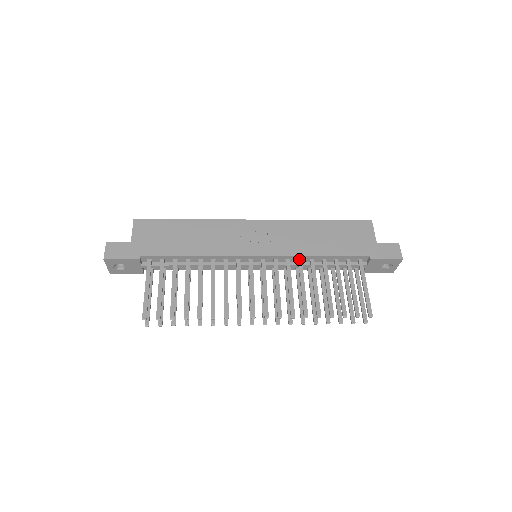
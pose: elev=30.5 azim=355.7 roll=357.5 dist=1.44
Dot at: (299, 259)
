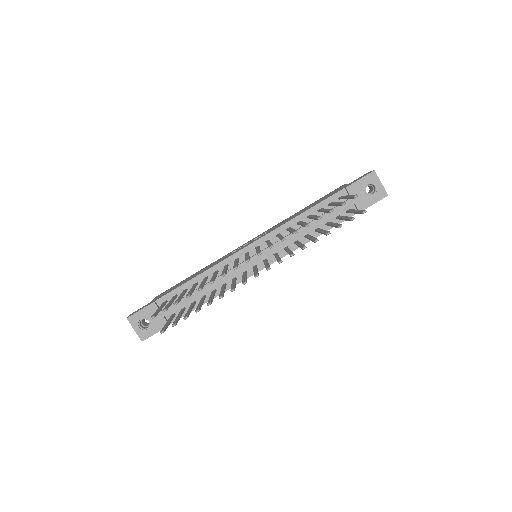
Dot at: (287, 228)
